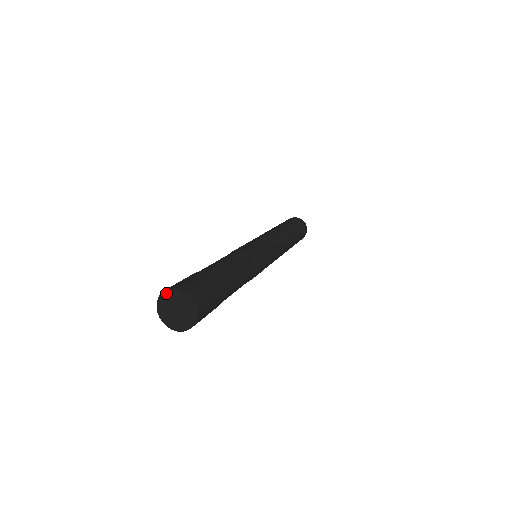
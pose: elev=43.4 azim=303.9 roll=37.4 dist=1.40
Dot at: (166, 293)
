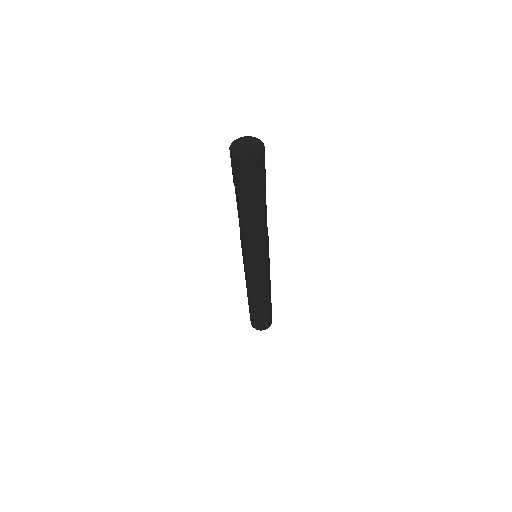
Dot at: (246, 137)
